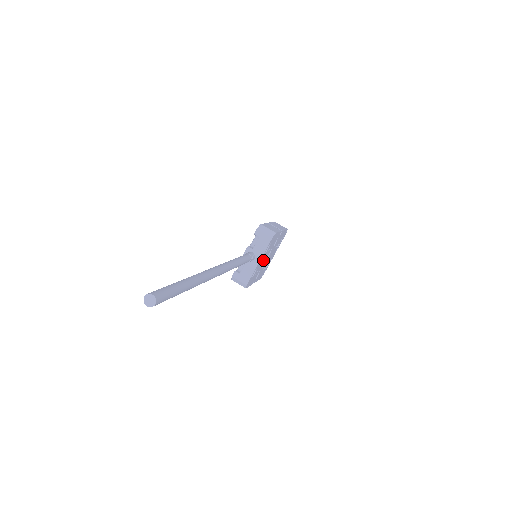
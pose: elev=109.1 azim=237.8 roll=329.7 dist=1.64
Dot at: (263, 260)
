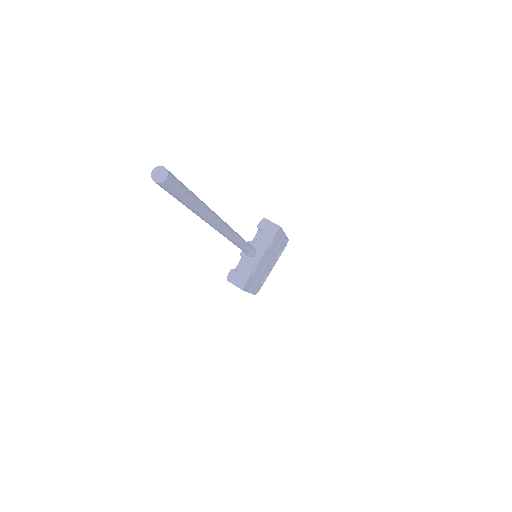
Dot at: (263, 262)
